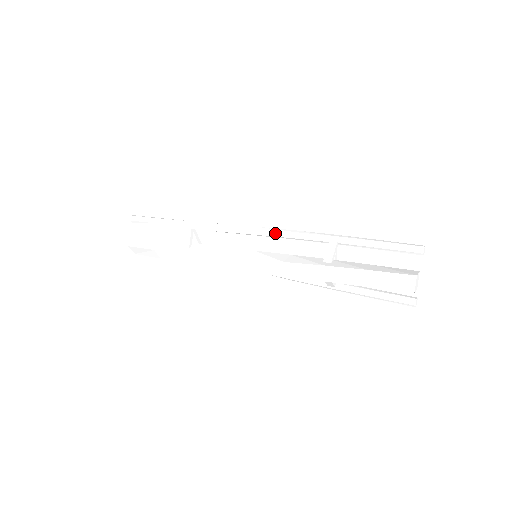
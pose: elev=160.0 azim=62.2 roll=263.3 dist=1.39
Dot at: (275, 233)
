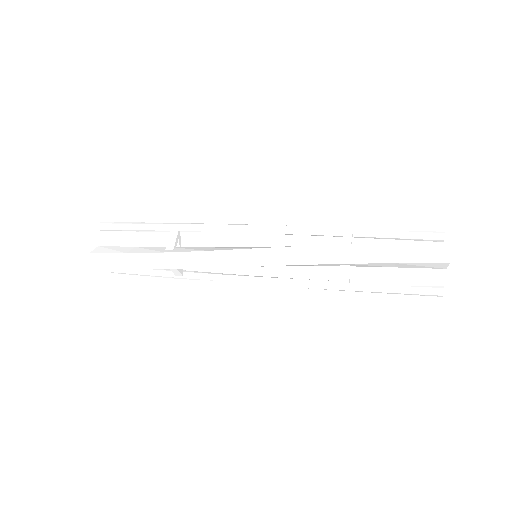
Dot at: (282, 227)
